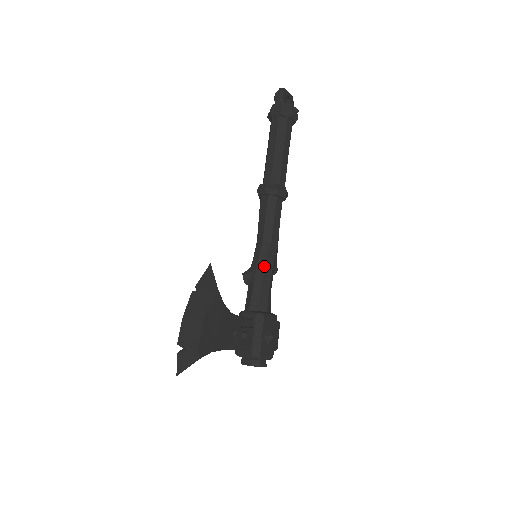
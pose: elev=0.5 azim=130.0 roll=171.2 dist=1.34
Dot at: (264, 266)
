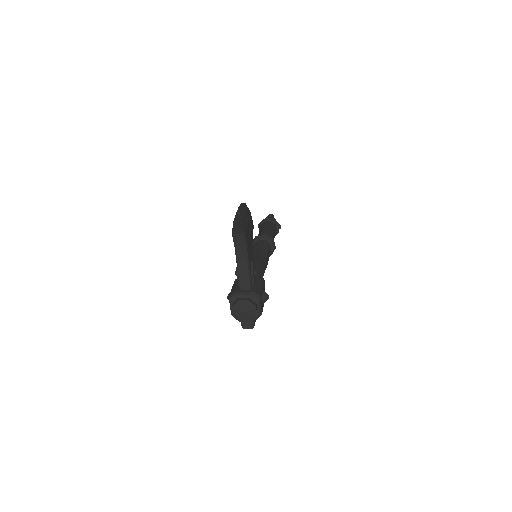
Dot at: (262, 263)
